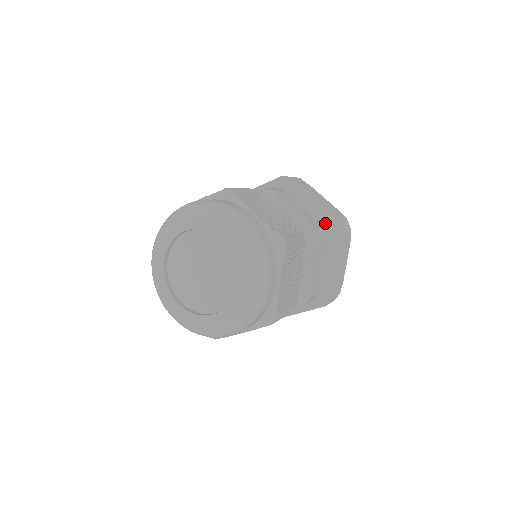
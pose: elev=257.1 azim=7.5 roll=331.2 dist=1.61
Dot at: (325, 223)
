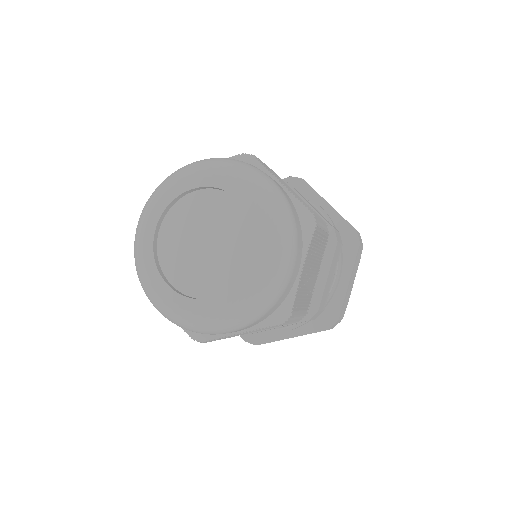
Dot at: occluded
